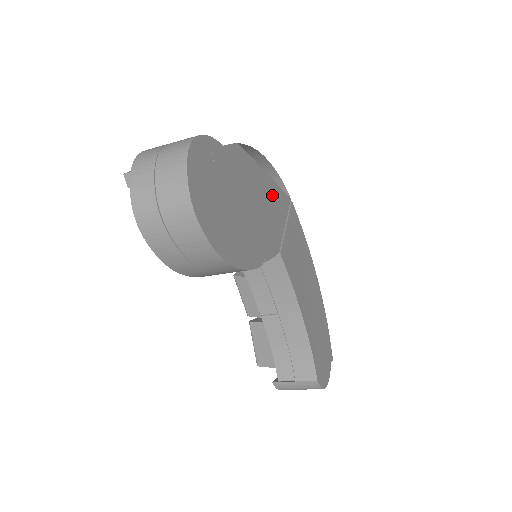
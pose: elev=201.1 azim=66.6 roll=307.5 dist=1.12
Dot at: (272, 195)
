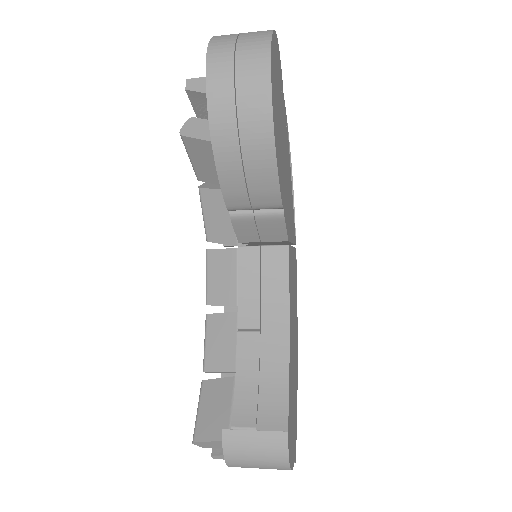
Dot at: (291, 203)
